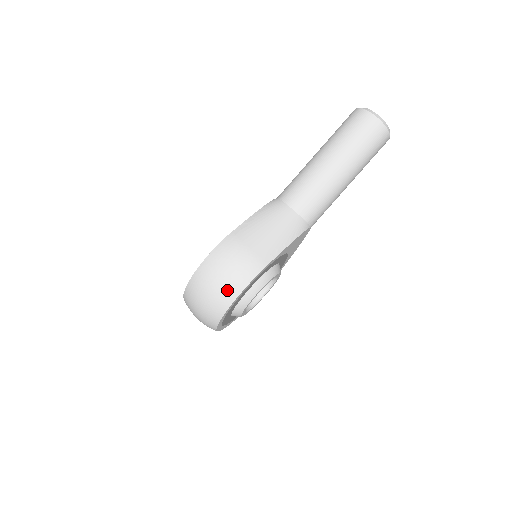
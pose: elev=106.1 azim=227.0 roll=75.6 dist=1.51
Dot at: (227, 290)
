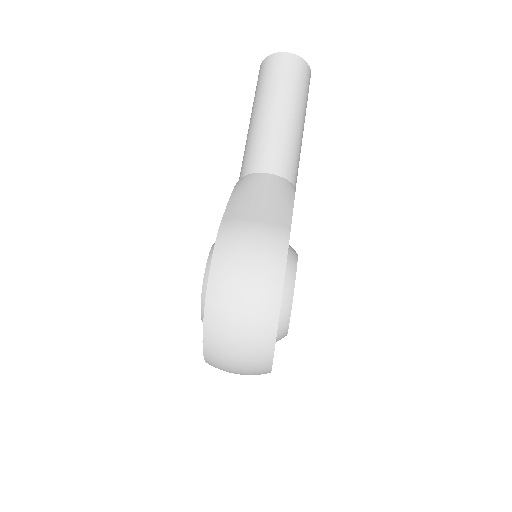
Dot at: (266, 282)
